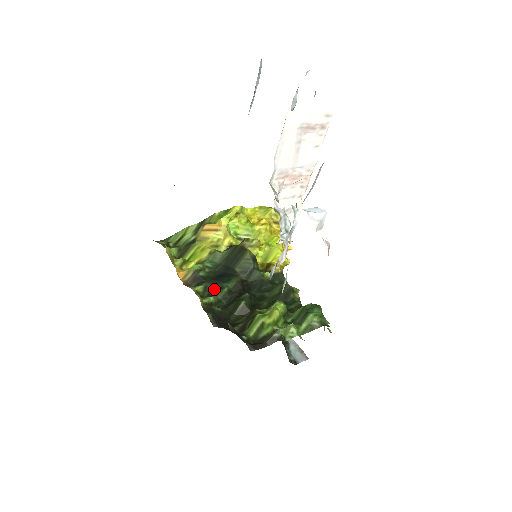
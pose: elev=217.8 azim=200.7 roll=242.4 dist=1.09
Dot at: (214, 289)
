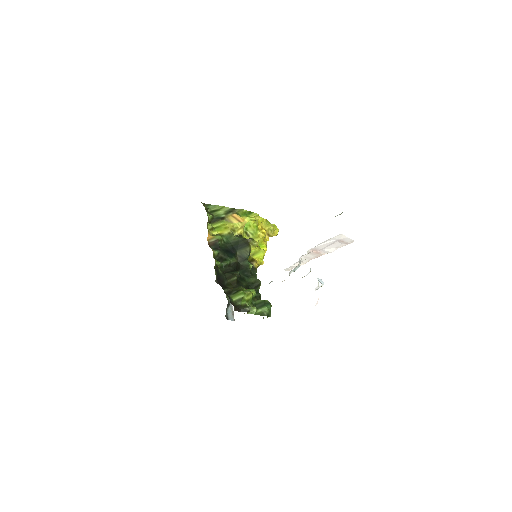
Dot at: (222, 257)
